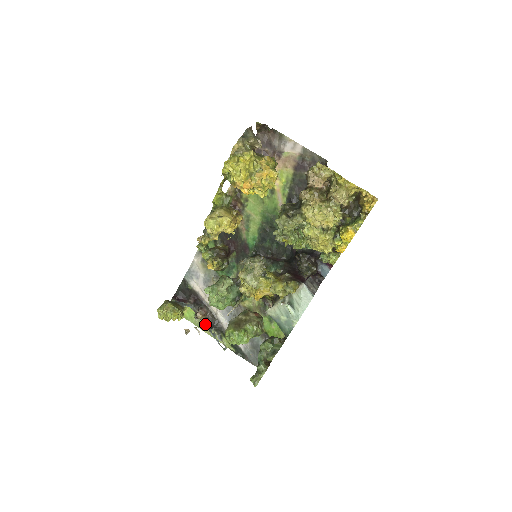
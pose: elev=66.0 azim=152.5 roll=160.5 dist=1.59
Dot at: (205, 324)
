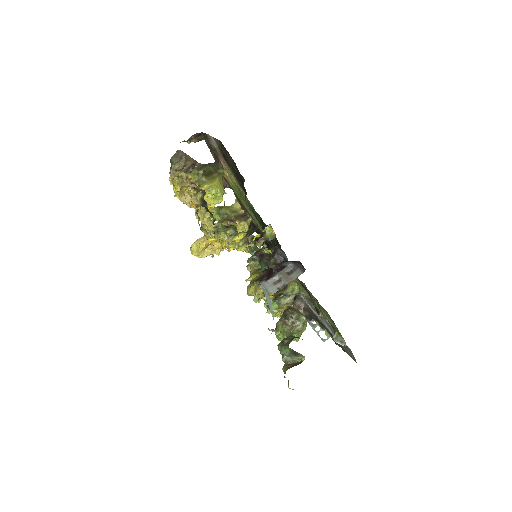
Dot at: occluded
